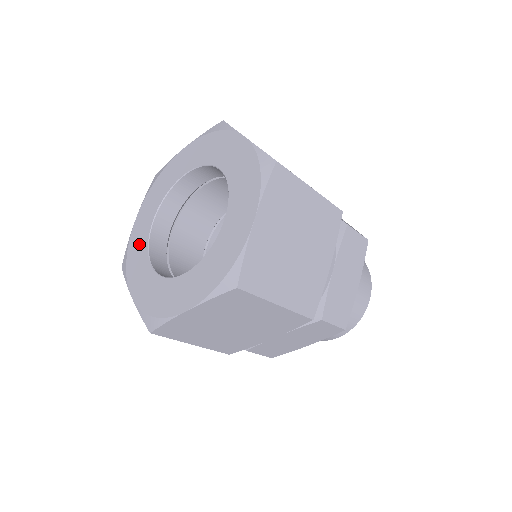
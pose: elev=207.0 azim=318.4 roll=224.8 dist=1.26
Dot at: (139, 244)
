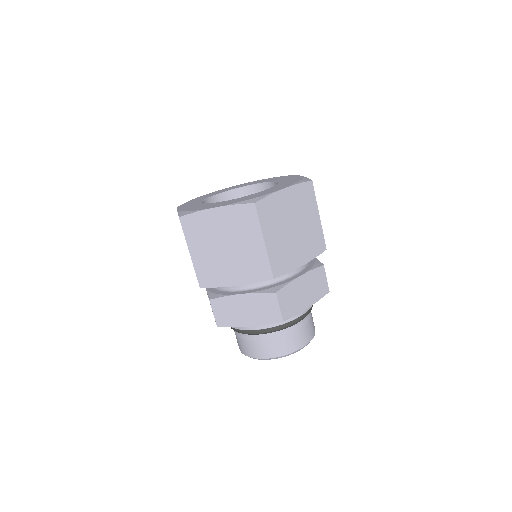
Dot at: (199, 199)
